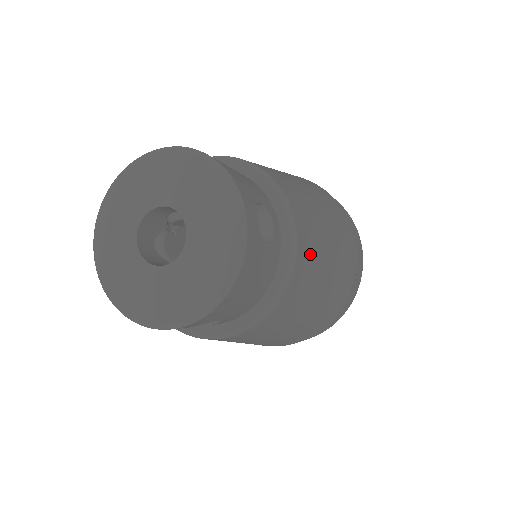
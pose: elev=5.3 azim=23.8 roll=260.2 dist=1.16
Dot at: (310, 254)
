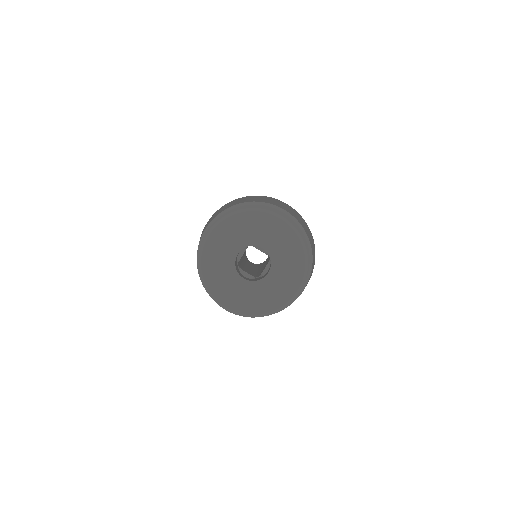
Dot at: (297, 218)
